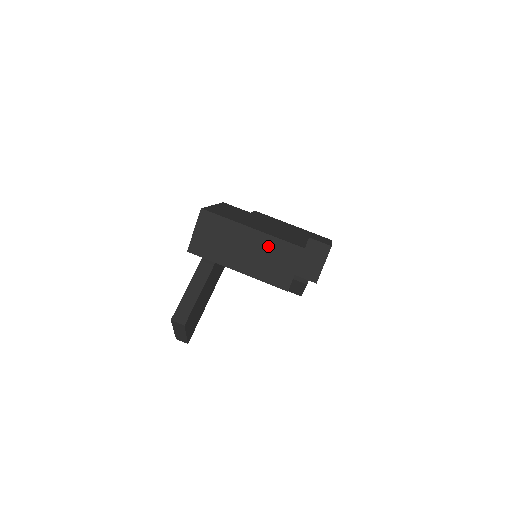
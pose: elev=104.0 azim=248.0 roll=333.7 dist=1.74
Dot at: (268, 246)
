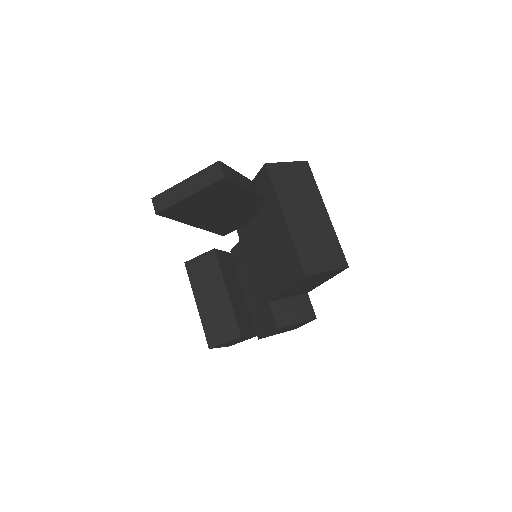
Dot at: (326, 234)
